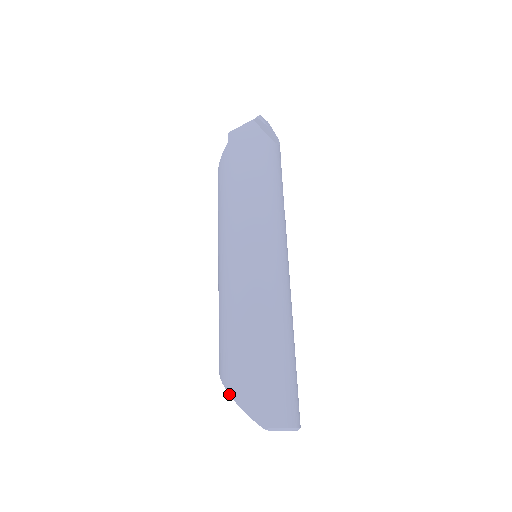
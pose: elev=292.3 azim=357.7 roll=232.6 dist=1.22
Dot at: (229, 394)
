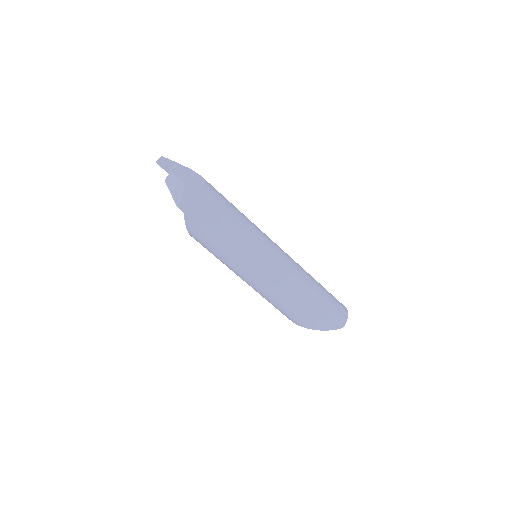
Dot at: occluded
